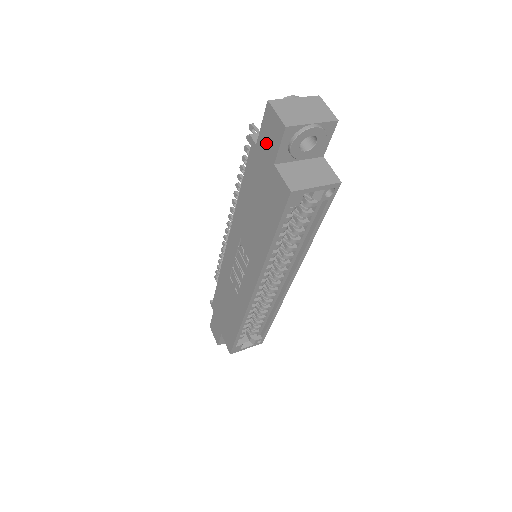
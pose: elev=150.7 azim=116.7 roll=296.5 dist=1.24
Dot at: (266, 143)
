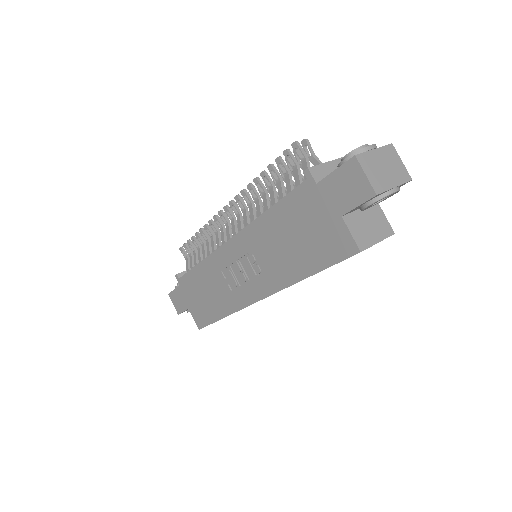
Dot at: (336, 192)
